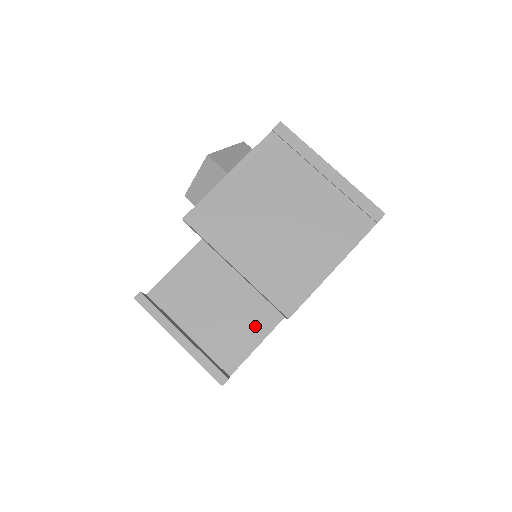
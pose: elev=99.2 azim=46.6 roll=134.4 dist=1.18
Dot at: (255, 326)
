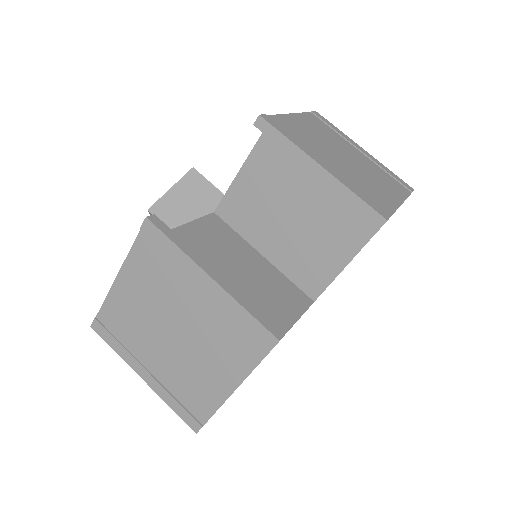
Dot at: (279, 310)
